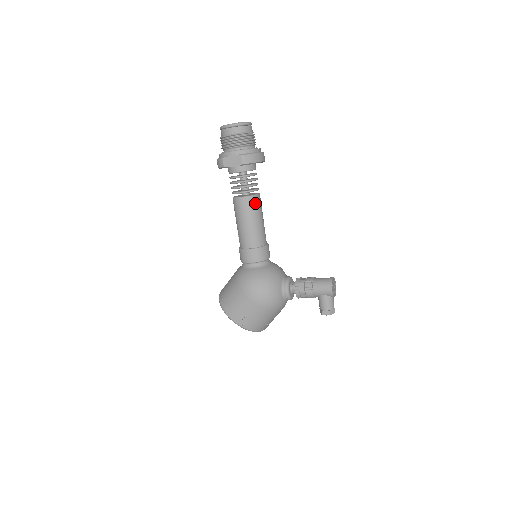
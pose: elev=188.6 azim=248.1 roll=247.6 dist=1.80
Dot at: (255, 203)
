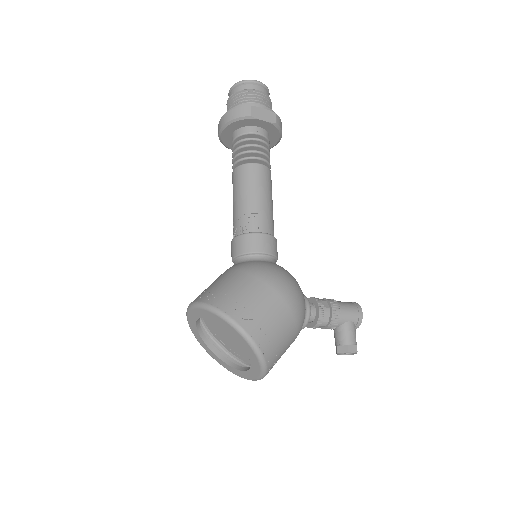
Dot at: (271, 181)
